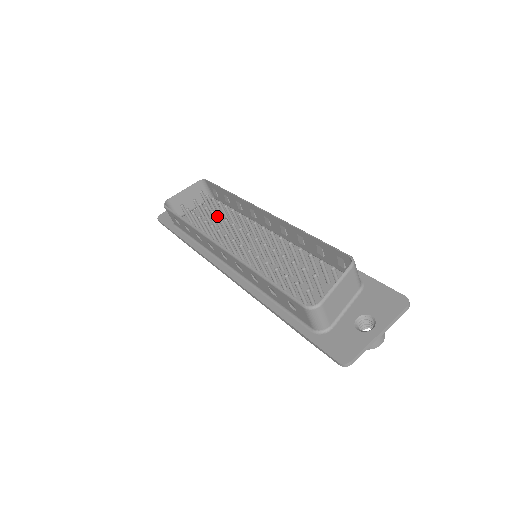
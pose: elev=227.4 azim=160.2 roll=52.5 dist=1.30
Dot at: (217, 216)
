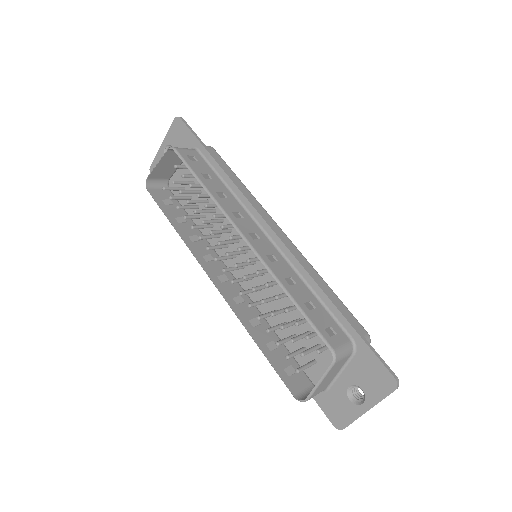
Dot at: occluded
